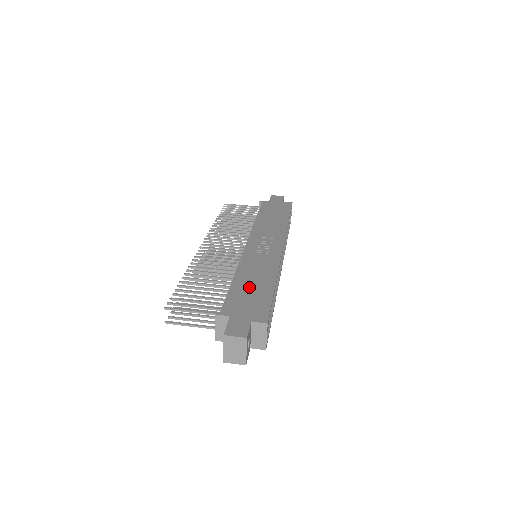
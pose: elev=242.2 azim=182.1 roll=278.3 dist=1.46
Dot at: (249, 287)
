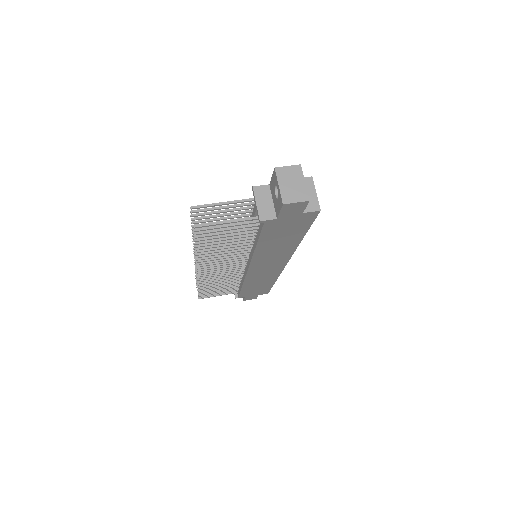
Dot at: occluded
